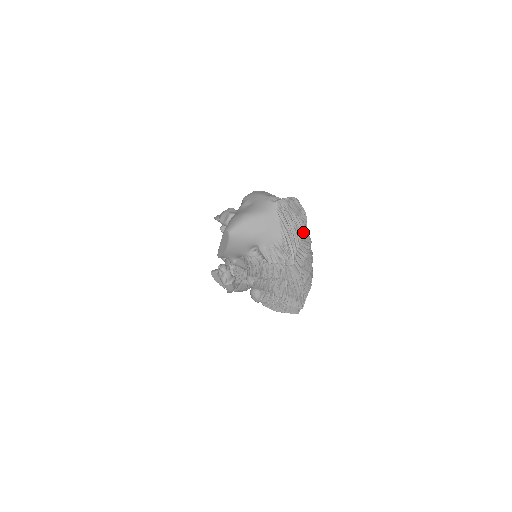
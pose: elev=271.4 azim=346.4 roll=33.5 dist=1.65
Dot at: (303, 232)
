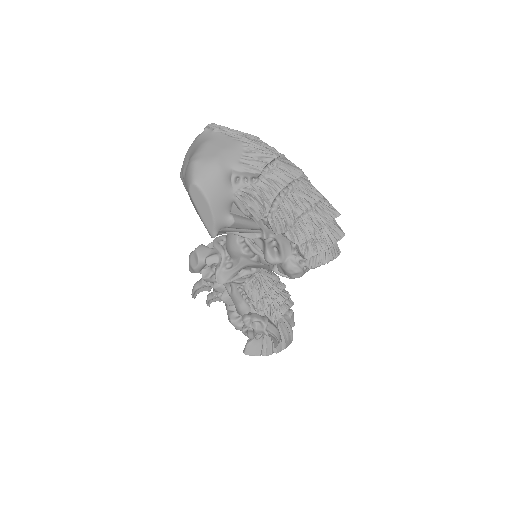
Dot at: (257, 138)
